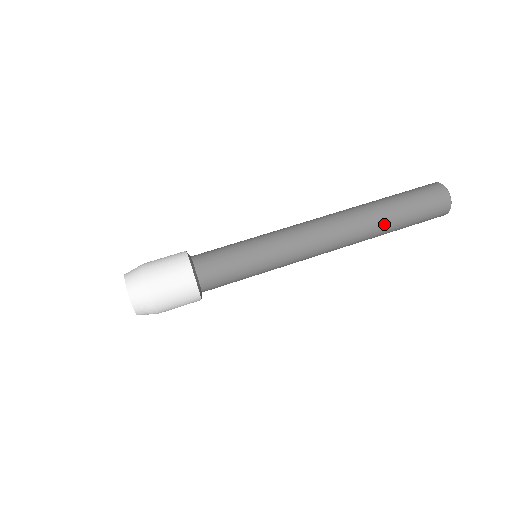
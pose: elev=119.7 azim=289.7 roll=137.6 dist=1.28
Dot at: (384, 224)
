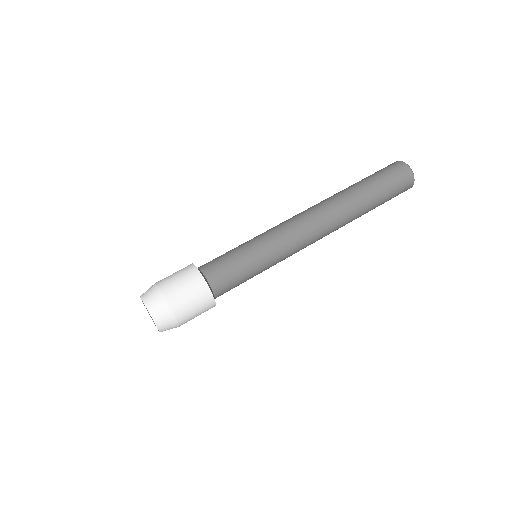
Dot at: (363, 212)
